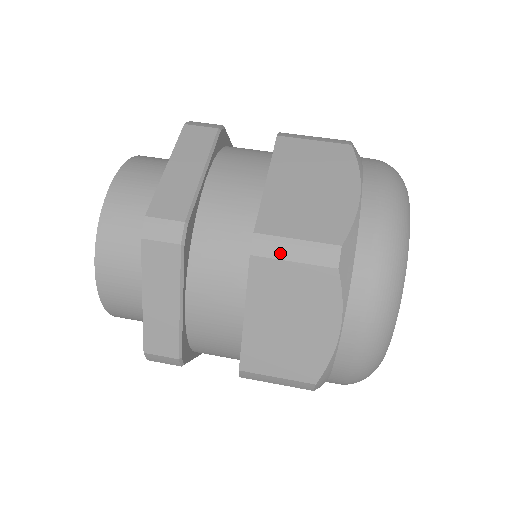
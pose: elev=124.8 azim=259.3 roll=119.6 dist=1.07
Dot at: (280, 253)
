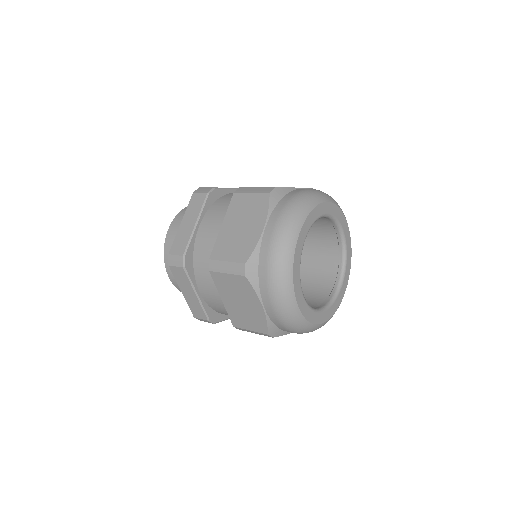
Dot at: (247, 191)
